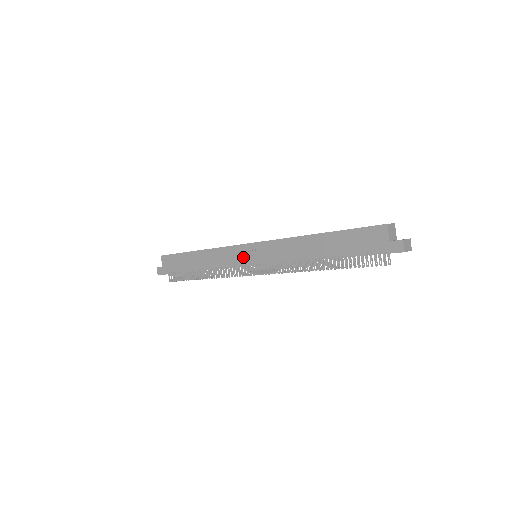
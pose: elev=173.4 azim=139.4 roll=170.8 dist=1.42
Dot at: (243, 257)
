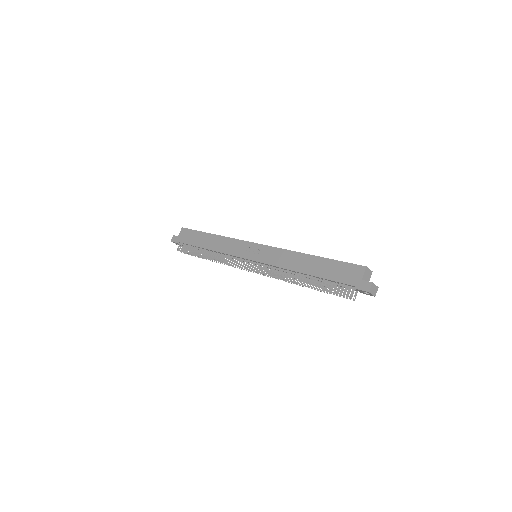
Dot at: (246, 252)
